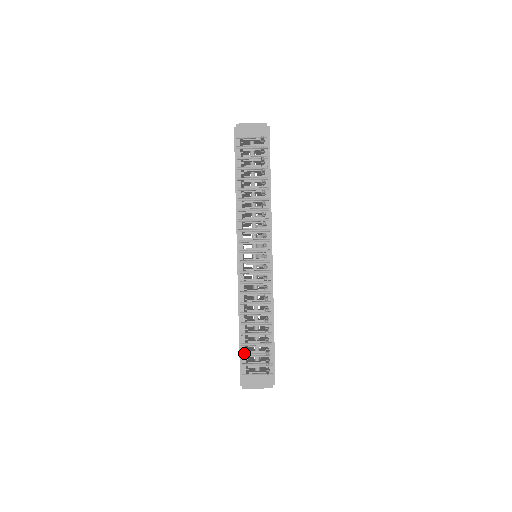
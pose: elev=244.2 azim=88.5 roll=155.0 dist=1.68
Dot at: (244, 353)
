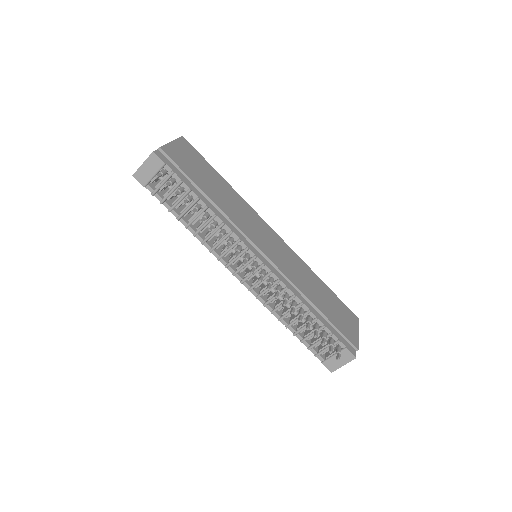
Dot at: (309, 347)
